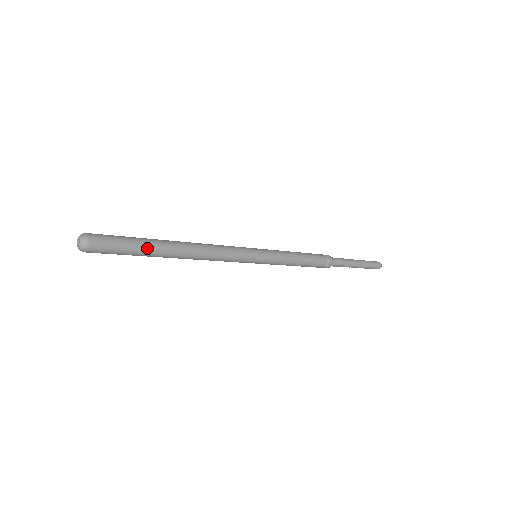
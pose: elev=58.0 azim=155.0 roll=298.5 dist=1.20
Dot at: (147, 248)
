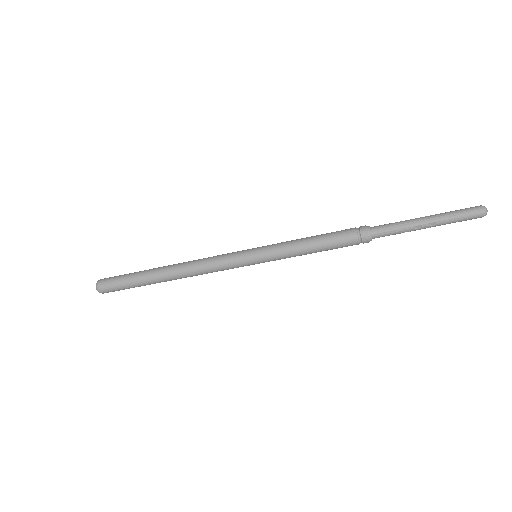
Dot at: (140, 274)
